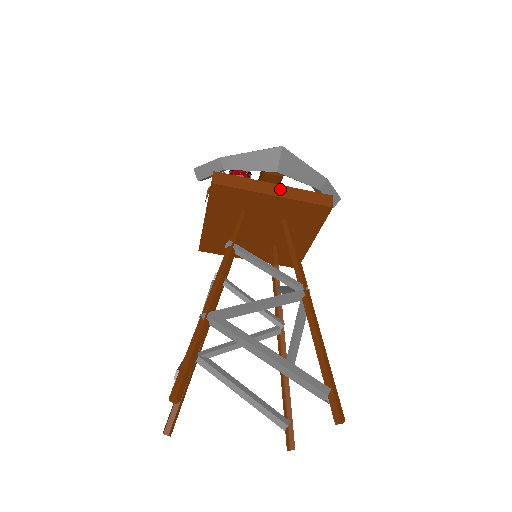
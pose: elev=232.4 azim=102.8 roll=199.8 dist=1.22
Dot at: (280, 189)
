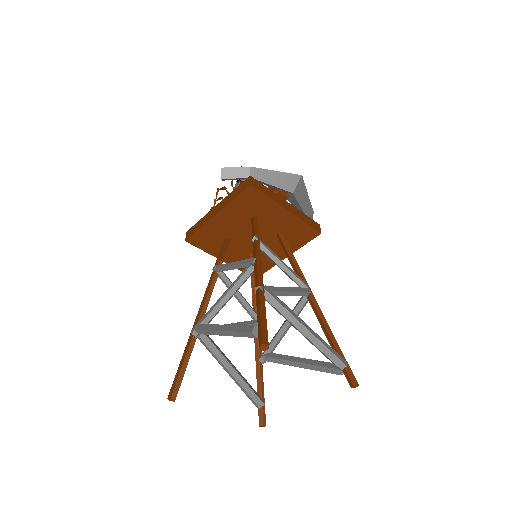
Dot at: (291, 207)
